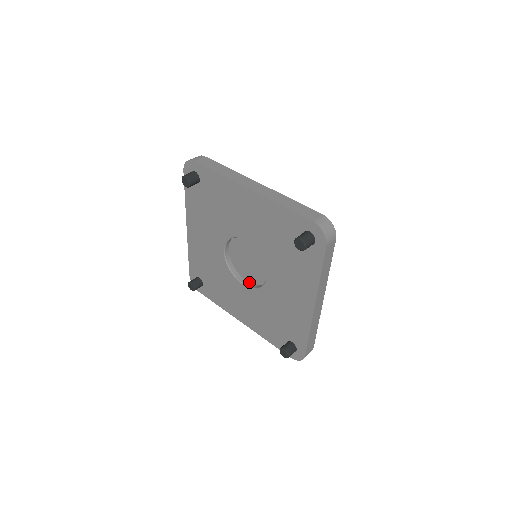
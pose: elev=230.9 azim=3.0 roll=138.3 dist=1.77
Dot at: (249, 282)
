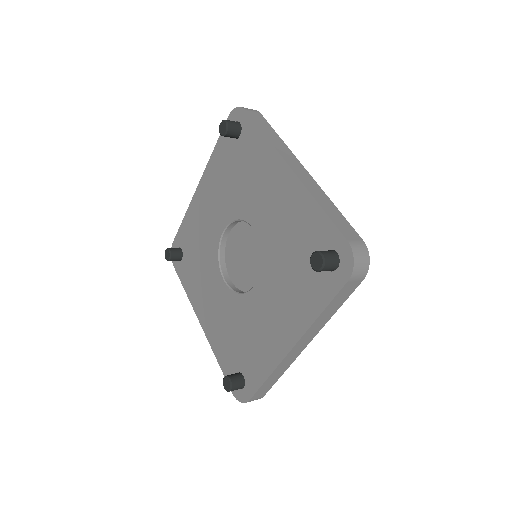
Dot at: (232, 281)
